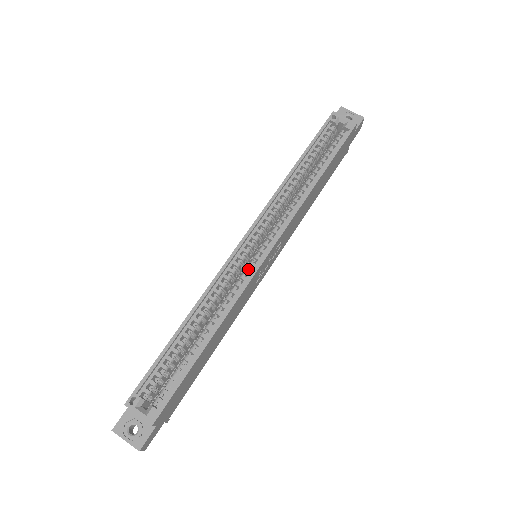
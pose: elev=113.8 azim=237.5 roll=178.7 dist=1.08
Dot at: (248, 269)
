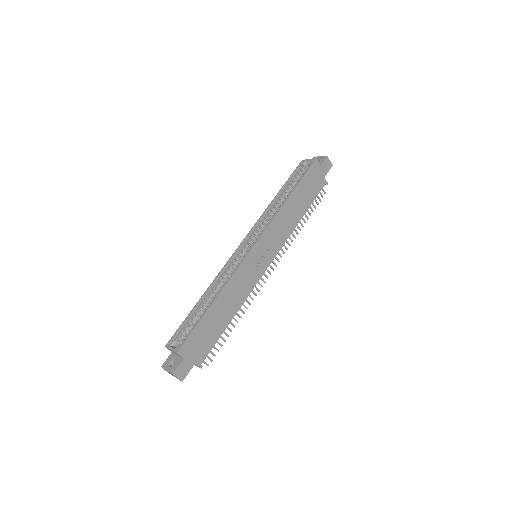
Dot at: (242, 259)
